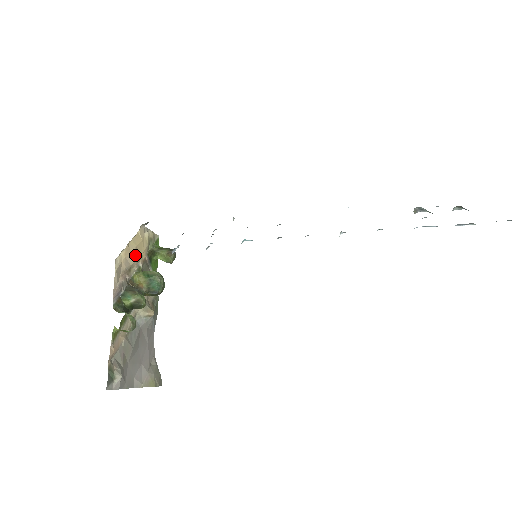
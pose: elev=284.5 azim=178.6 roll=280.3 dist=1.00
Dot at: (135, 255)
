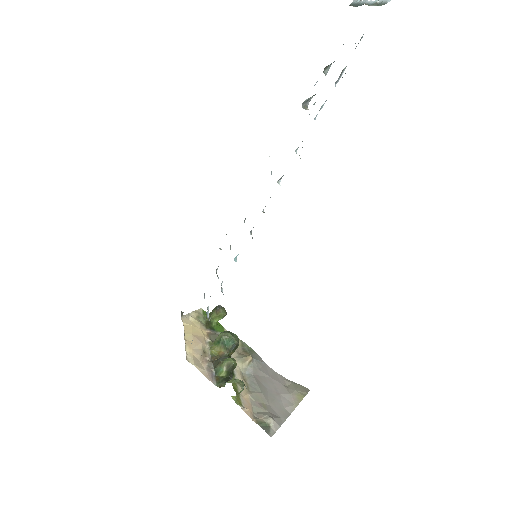
Dot at: (197, 340)
